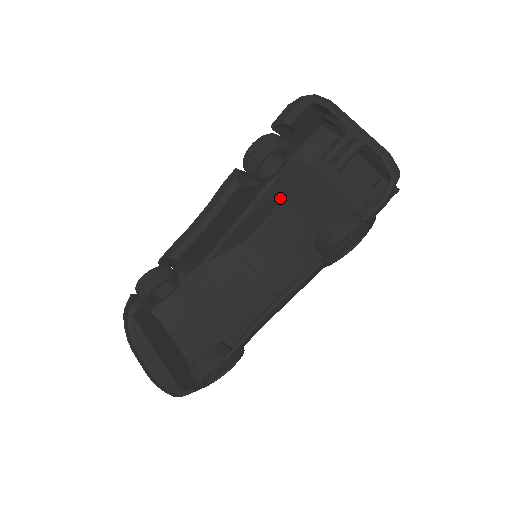
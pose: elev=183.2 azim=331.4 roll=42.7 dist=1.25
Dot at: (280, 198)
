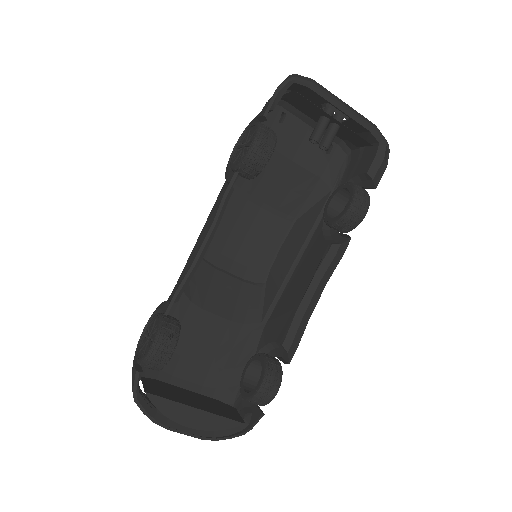
Dot at: occluded
